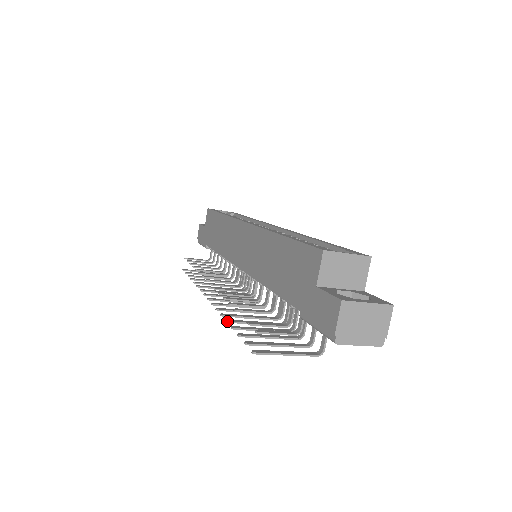
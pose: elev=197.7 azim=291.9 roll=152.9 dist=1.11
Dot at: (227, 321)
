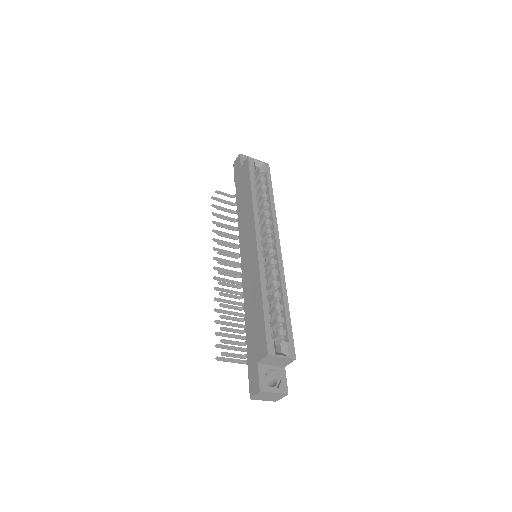
Dot at: (215, 311)
